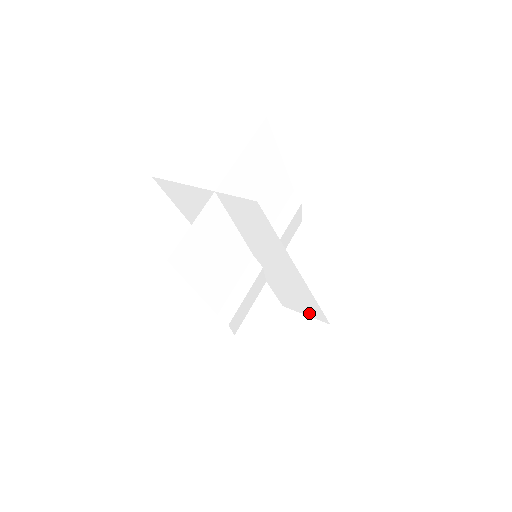
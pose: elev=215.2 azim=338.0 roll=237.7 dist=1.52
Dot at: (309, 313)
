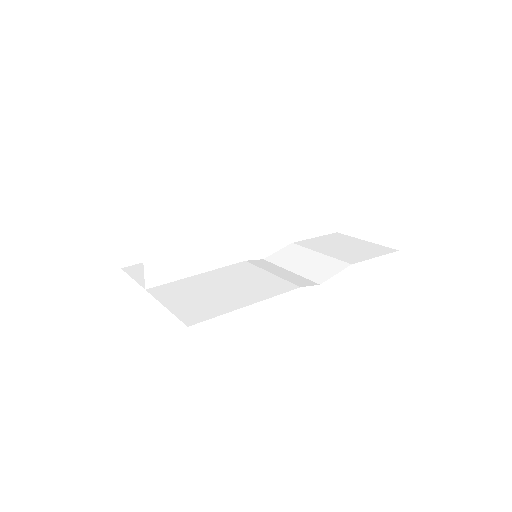
Dot at: occluded
